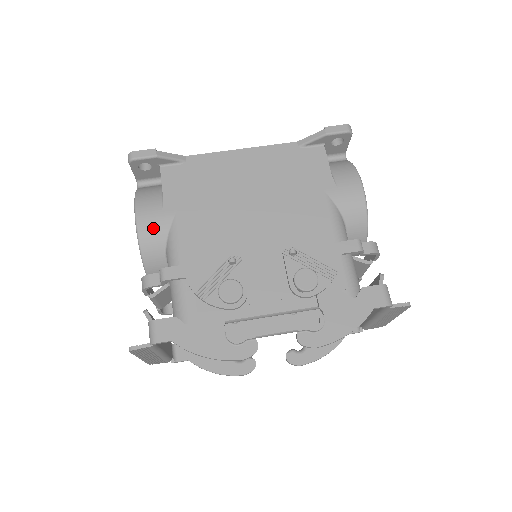
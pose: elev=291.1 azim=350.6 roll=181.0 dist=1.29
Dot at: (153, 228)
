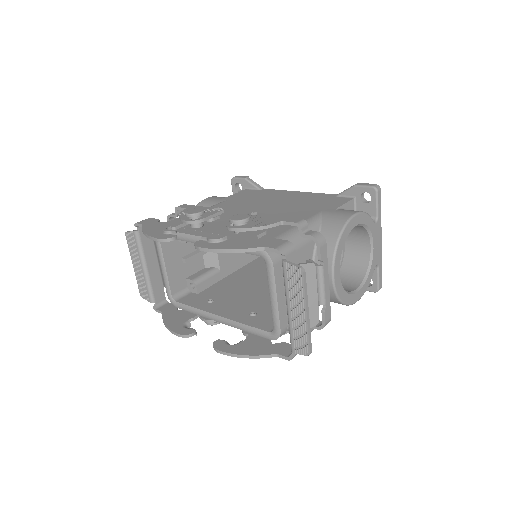
Dot at: (207, 203)
